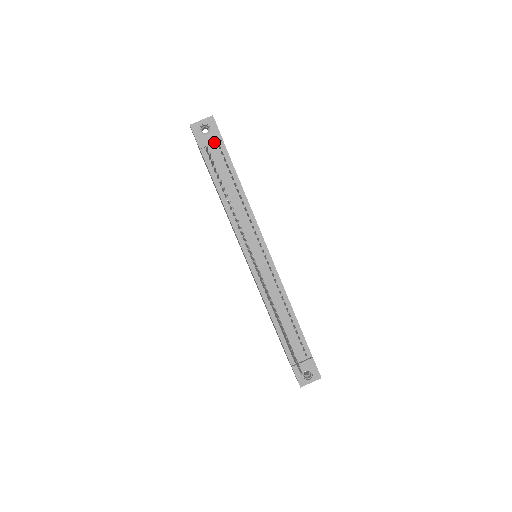
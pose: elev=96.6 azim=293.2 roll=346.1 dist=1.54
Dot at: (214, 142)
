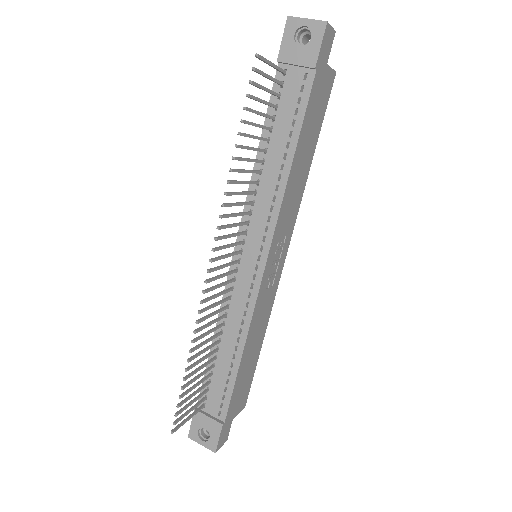
Dot at: (301, 64)
